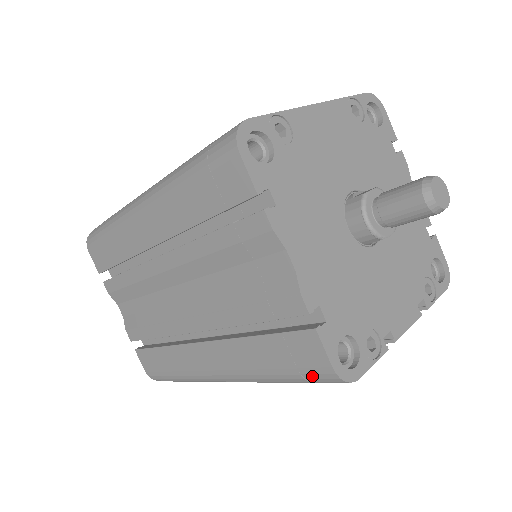
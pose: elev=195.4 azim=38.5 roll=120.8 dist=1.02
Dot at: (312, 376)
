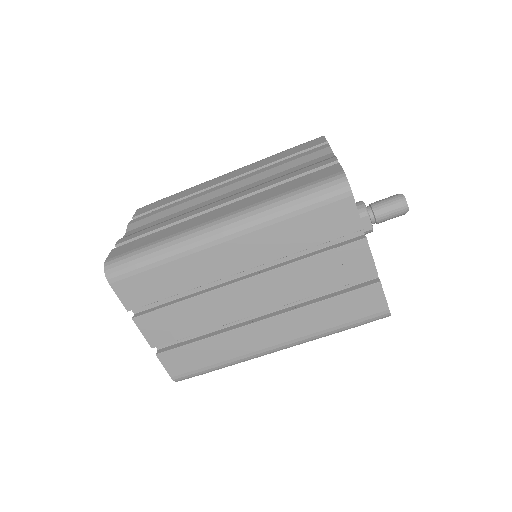
Dot at: (323, 182)
